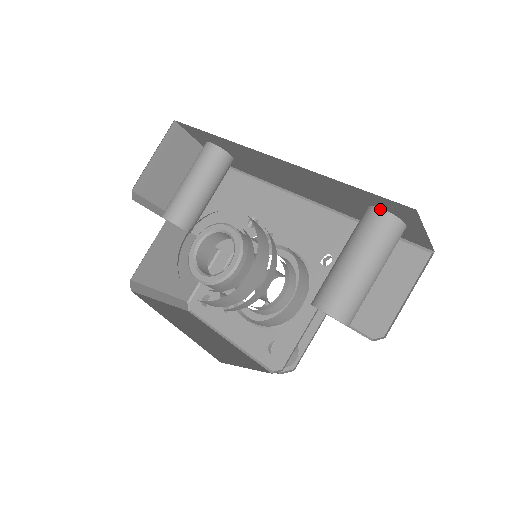
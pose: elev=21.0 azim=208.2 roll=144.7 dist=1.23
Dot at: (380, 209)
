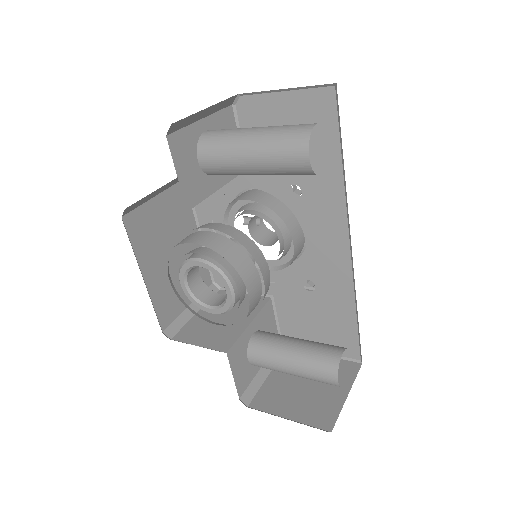
Dot at: (337, 380)
